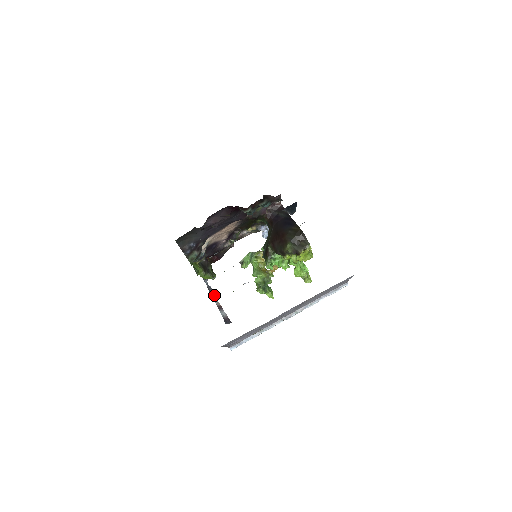
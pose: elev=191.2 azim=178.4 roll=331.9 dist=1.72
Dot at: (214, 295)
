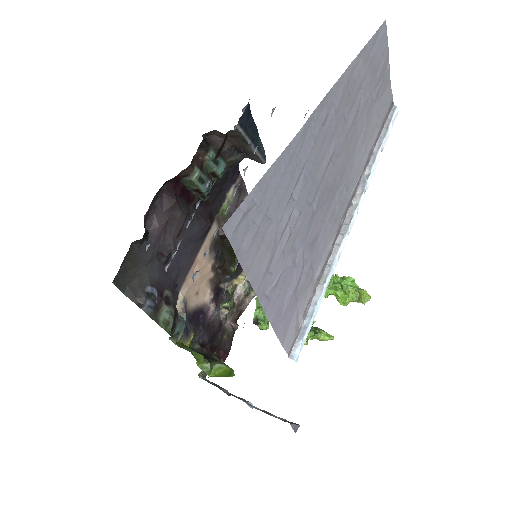
Dot at: (248, 403)
